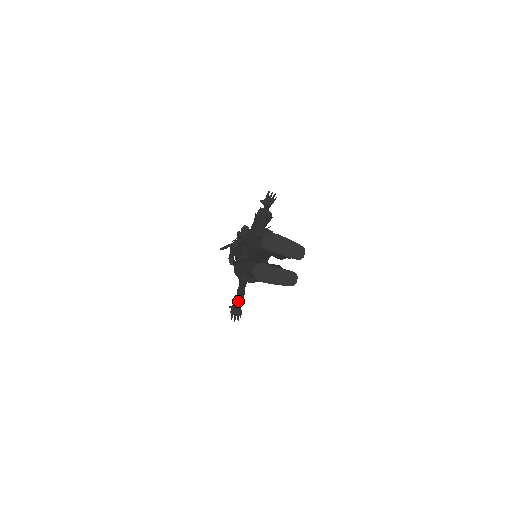
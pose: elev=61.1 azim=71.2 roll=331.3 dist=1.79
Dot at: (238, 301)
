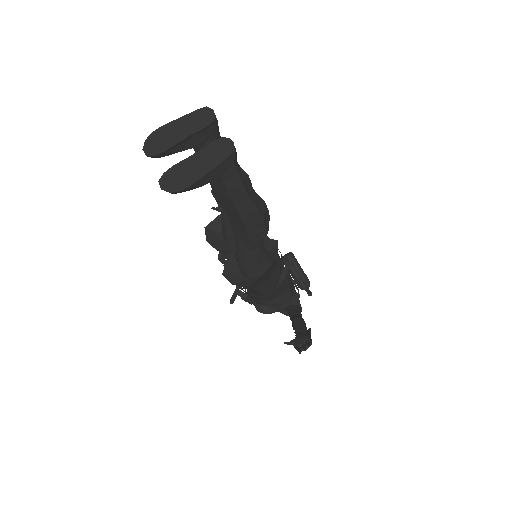
Dot at: (298, 333)
